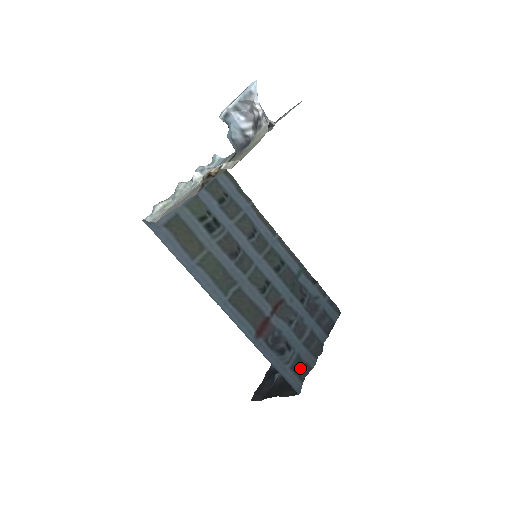
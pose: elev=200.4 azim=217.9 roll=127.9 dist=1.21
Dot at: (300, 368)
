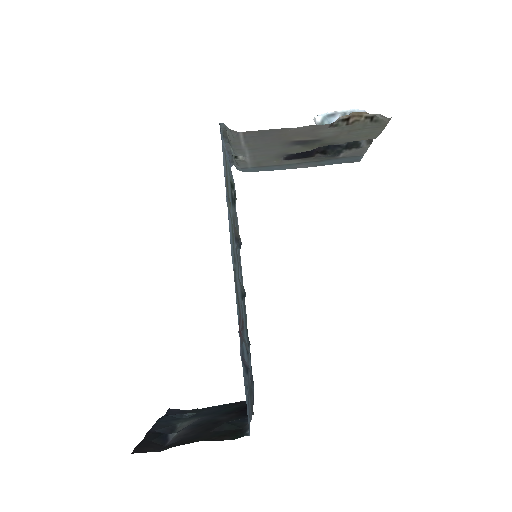
Dot at: occluded
